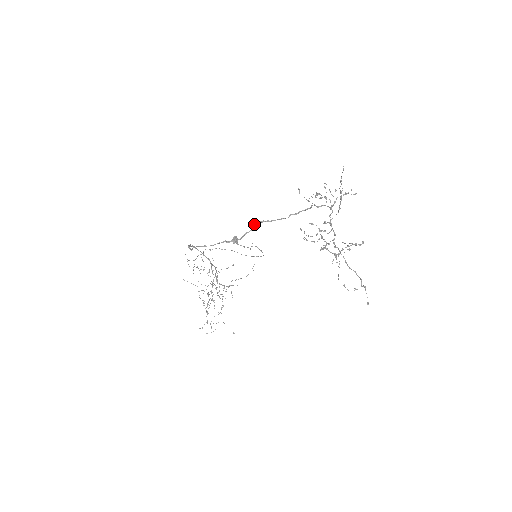
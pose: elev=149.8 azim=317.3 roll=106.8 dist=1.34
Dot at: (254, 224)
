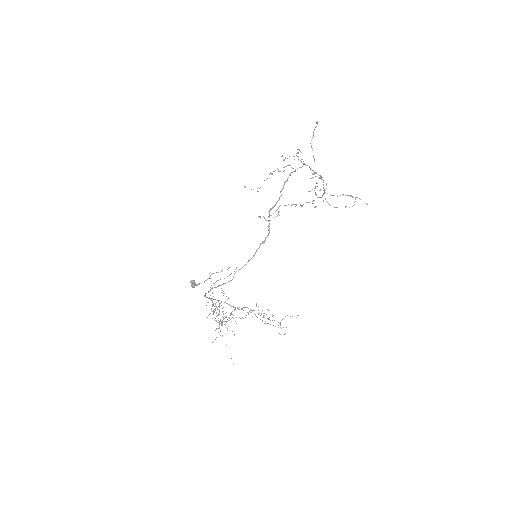
Dot at: occluded
